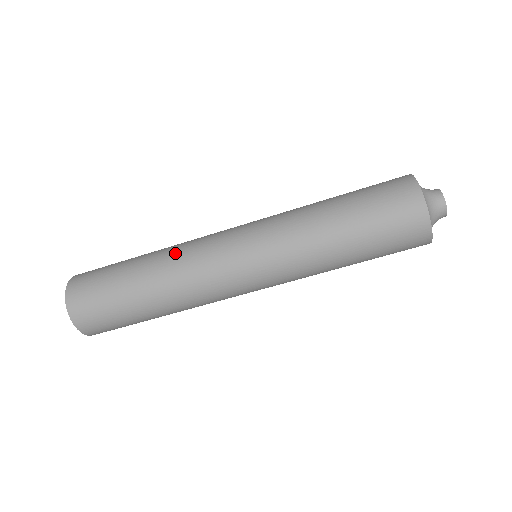
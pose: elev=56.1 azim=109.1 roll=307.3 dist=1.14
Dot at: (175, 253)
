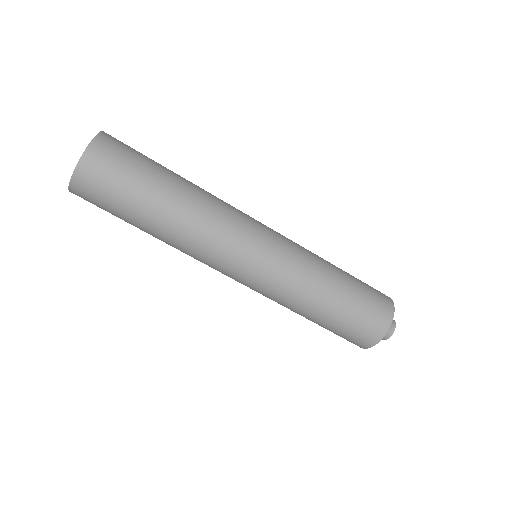
Dot at: (208, 208)
